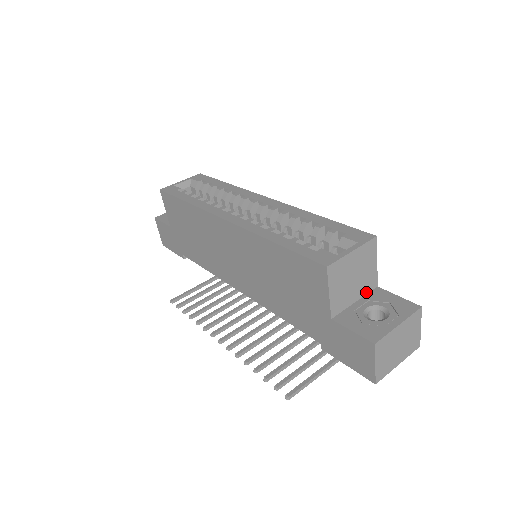
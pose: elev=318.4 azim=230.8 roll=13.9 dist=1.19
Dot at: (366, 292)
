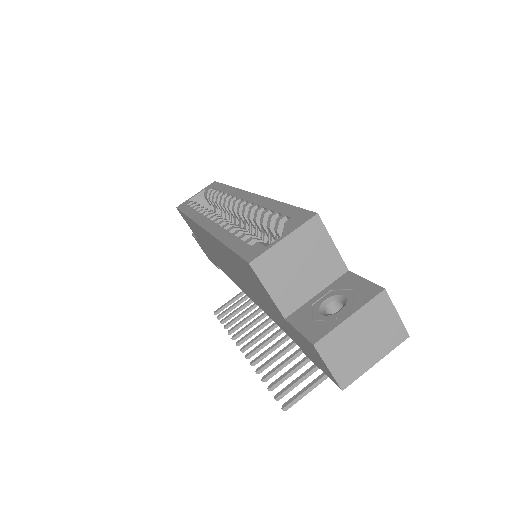
Dot at: (331, 280)
